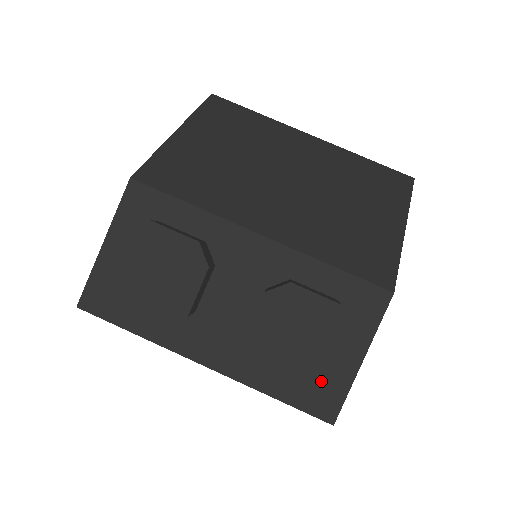
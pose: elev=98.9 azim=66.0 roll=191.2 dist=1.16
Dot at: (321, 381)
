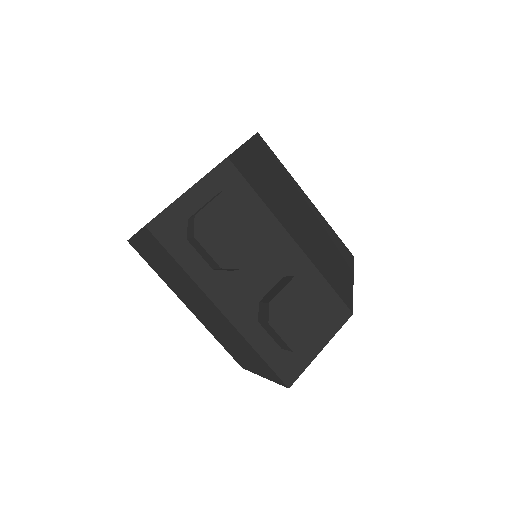
Dot at: (306, 349)
